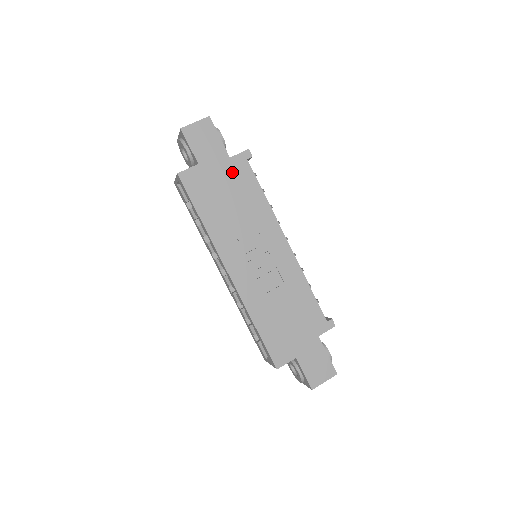
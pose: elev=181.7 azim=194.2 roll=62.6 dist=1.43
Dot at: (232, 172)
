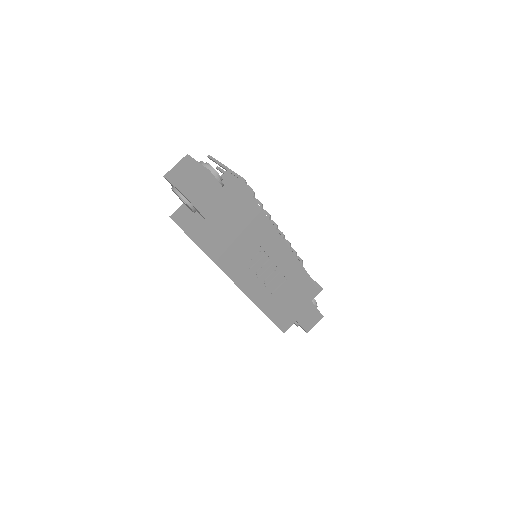
Dot at: (238, 214)
